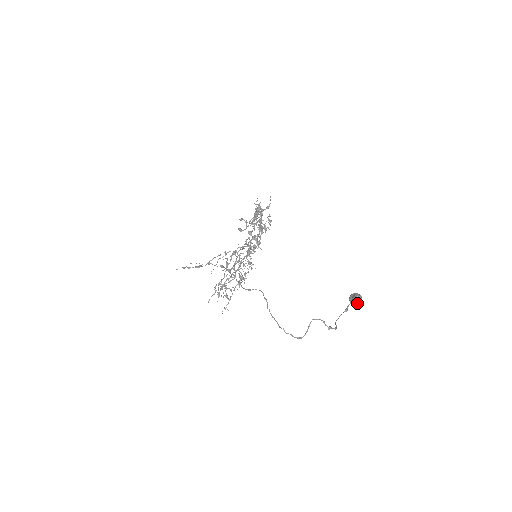
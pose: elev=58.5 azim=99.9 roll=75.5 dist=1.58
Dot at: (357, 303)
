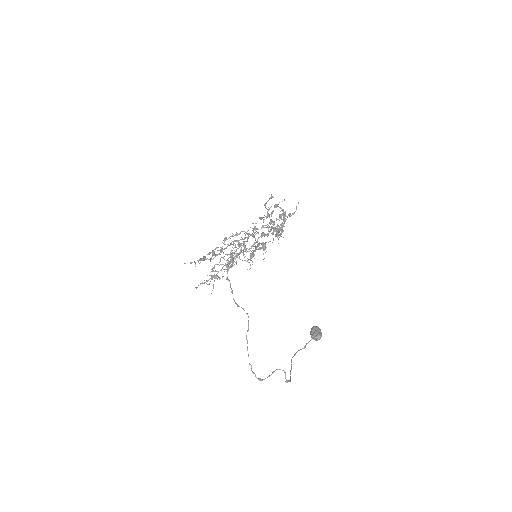
Dot at: (315, 339)
